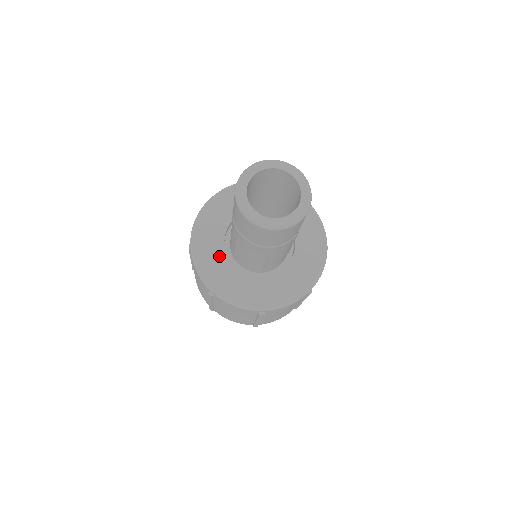
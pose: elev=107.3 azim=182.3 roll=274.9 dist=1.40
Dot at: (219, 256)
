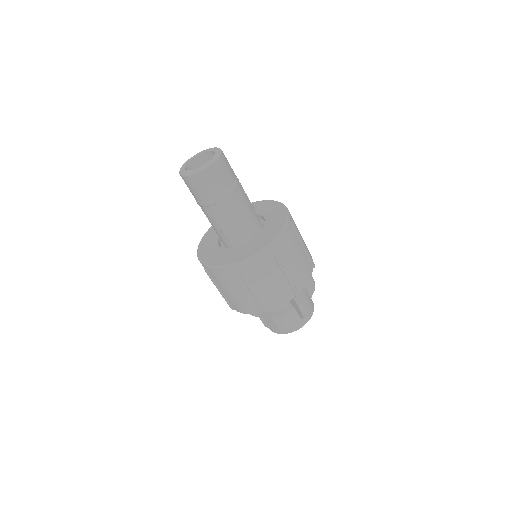
Dot at: (223, 253)
